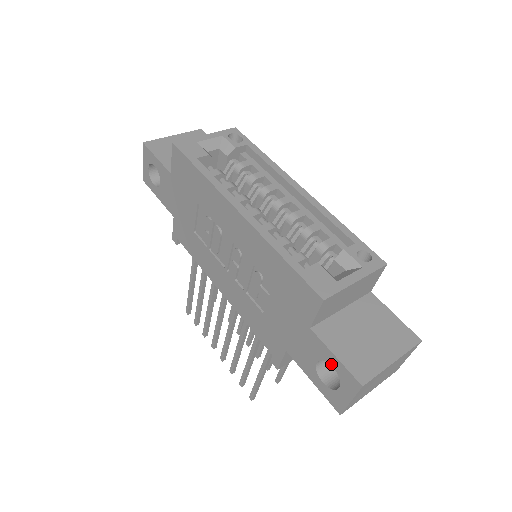
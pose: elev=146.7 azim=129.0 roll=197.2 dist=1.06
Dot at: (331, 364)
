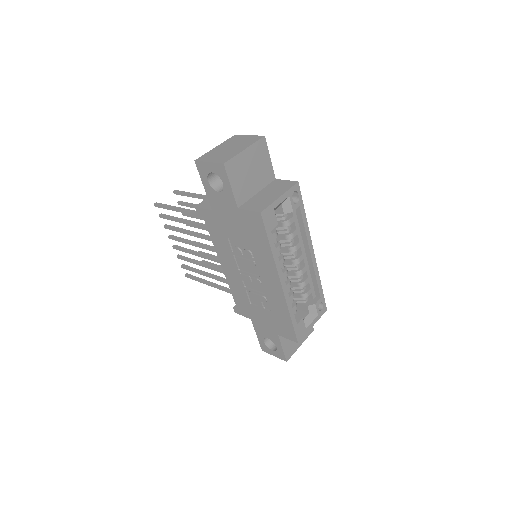
Dot at: (277, 347)
